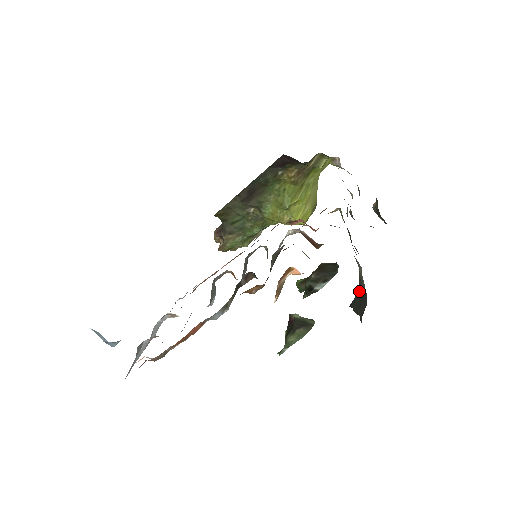
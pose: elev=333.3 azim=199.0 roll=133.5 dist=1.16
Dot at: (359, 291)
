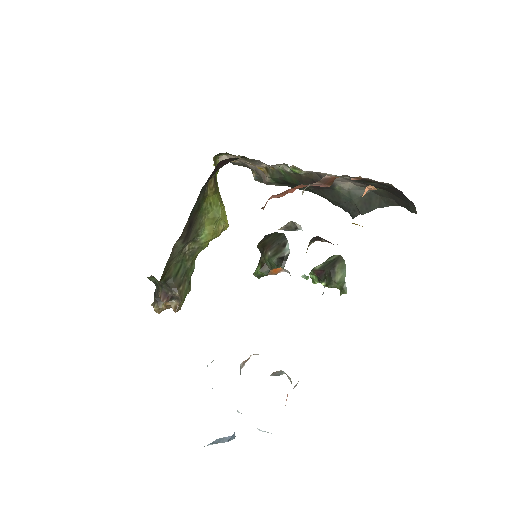
Dot at: (356, 200)
